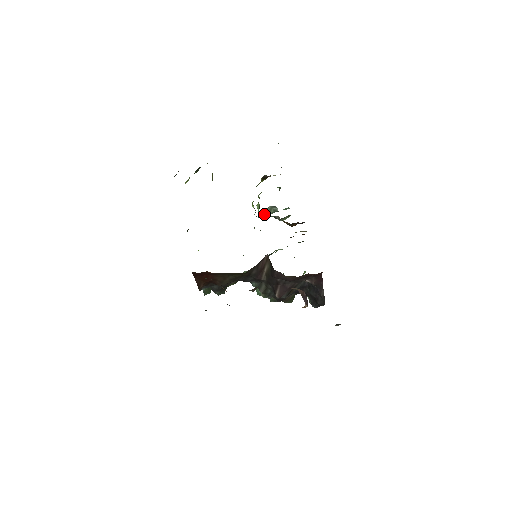
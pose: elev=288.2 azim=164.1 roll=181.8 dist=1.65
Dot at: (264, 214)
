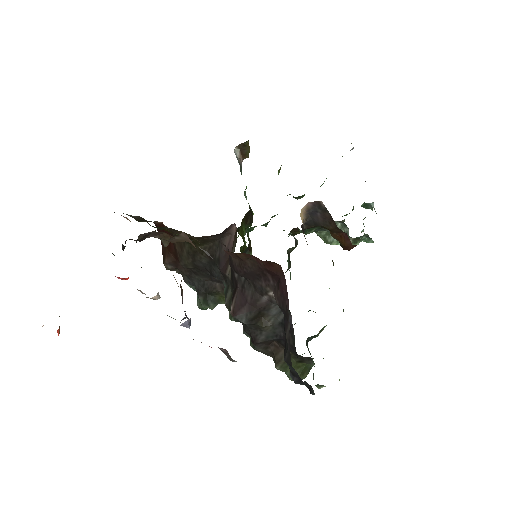
Dot at: (330, 235)
